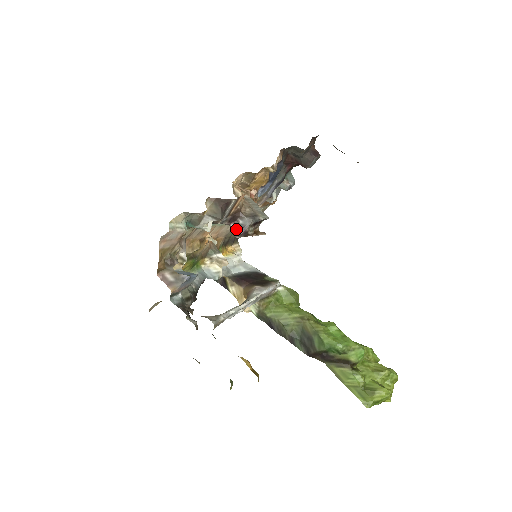
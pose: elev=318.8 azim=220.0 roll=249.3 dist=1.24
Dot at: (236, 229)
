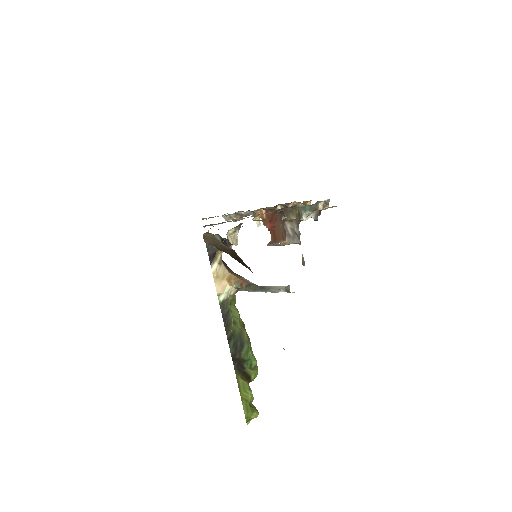
Dot at: occluded
